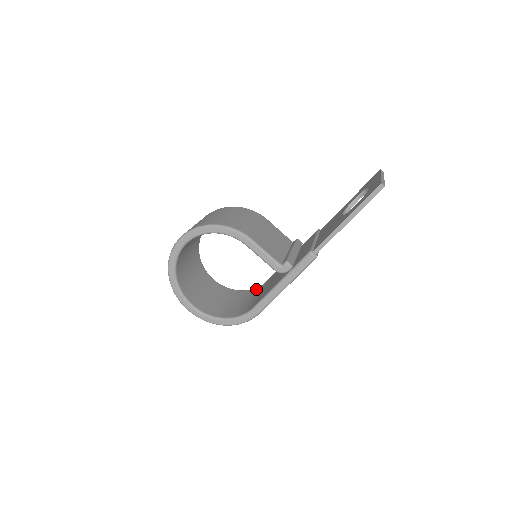
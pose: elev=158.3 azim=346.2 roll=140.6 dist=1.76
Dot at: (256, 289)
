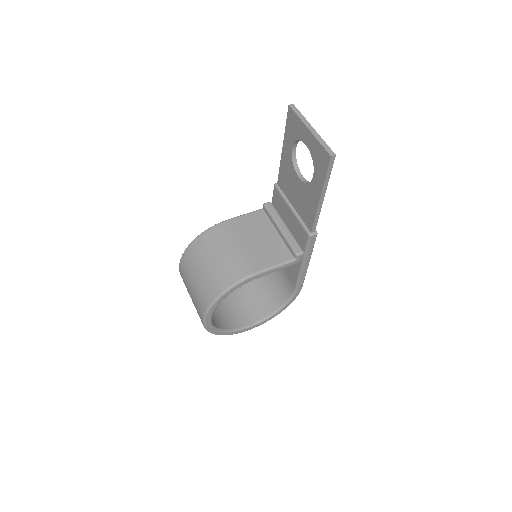
Dot at: occluded
